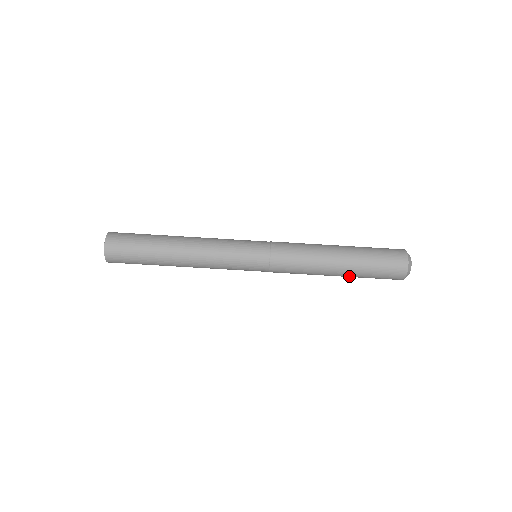
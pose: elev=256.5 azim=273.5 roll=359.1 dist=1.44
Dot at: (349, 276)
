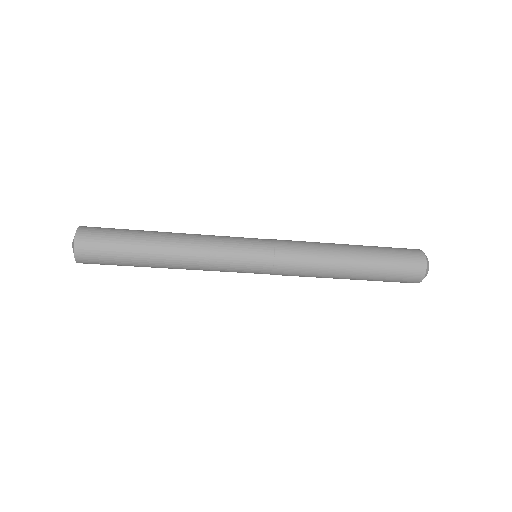
Dot at: occluded
